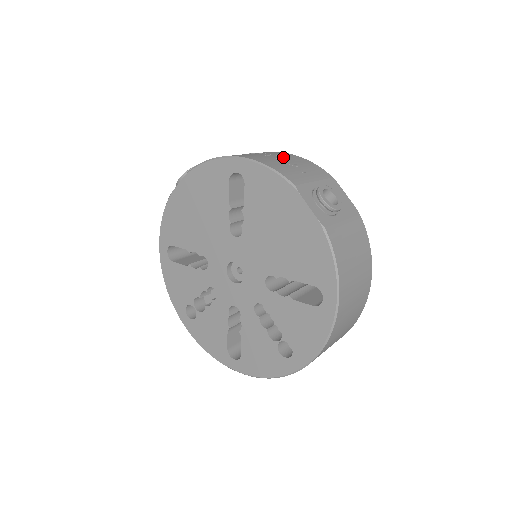
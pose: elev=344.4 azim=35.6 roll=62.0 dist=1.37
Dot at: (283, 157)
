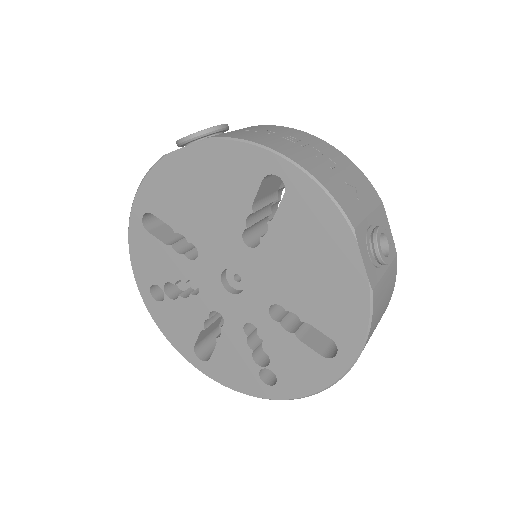
Dot at: (335, 163)
